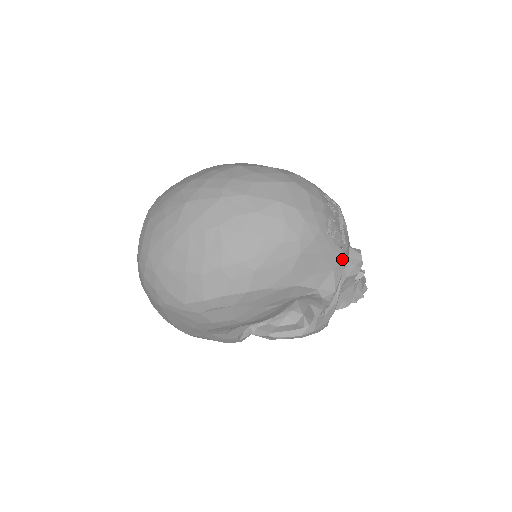
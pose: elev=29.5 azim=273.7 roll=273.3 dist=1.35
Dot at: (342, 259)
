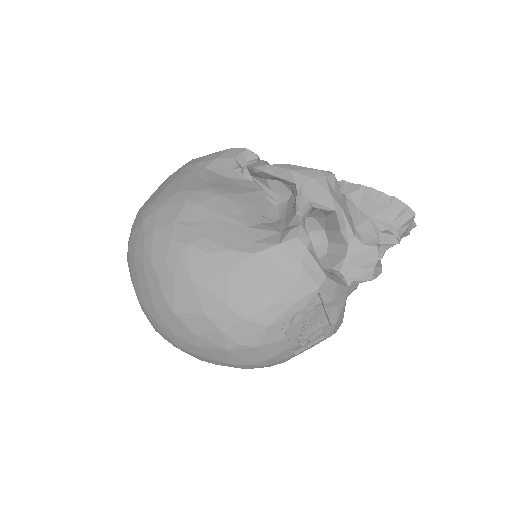
Dot at: (330, 336)
